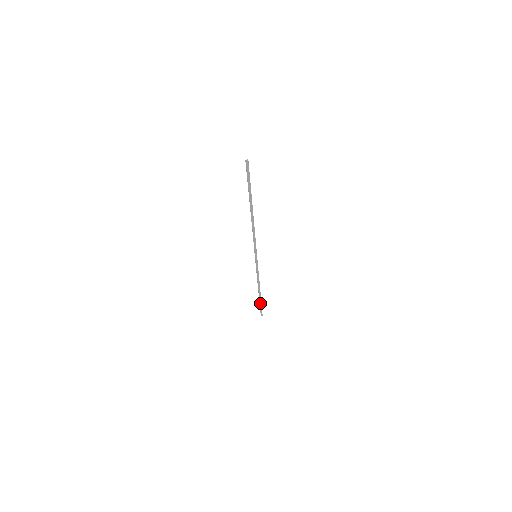
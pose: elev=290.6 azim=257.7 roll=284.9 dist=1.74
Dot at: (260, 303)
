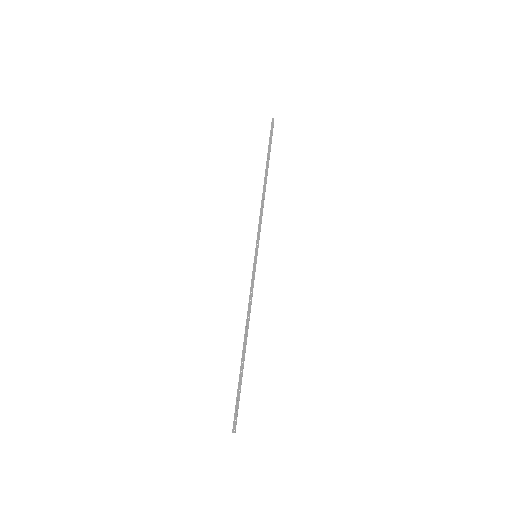
Dot at: (239, 384)
